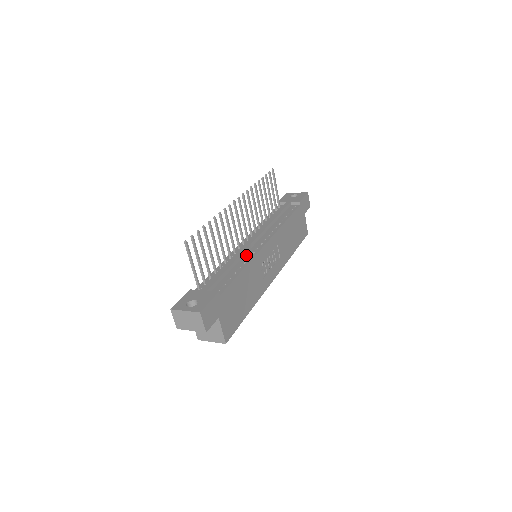
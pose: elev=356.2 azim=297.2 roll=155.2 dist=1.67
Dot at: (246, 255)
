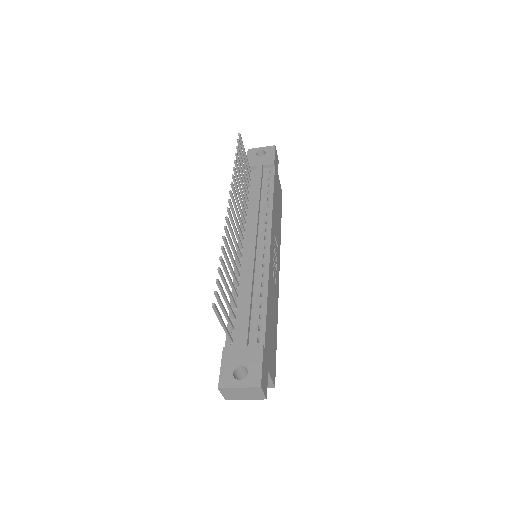
Dot at: (257, 269)
